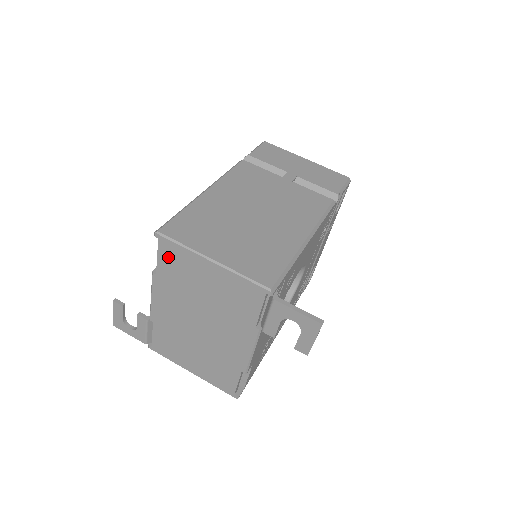
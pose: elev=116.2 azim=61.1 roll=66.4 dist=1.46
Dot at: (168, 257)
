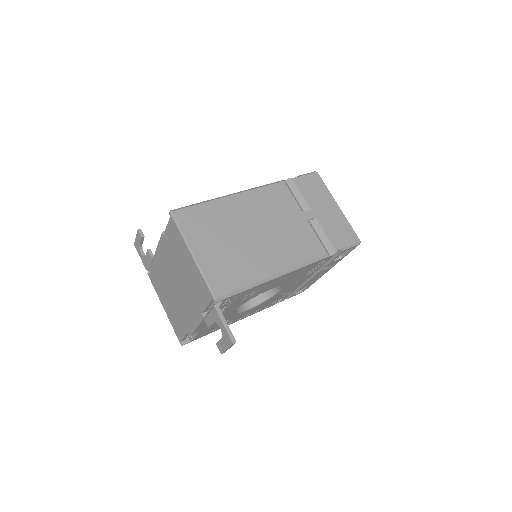
Dot at: (172, 231)
